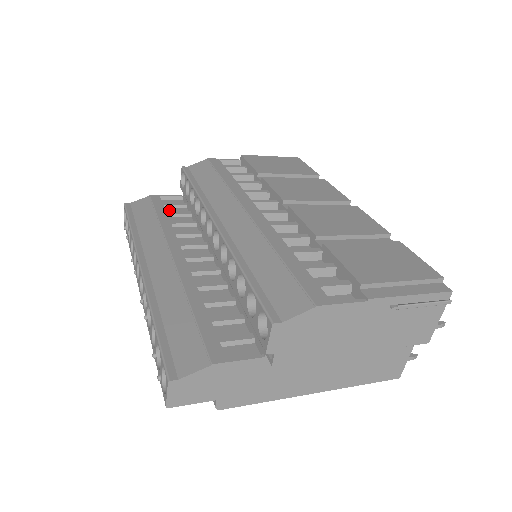
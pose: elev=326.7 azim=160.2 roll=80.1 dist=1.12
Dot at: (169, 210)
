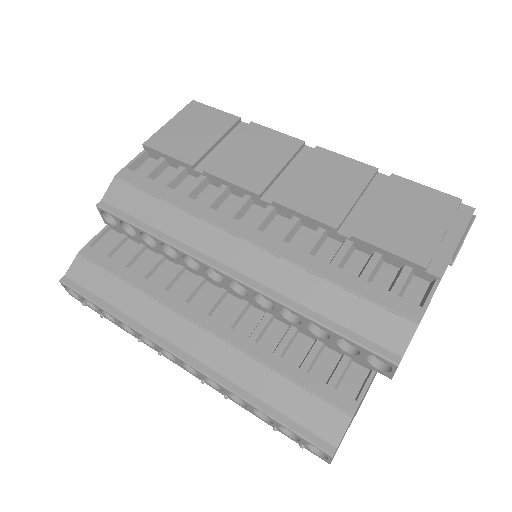
Dot at: (117, 257)
